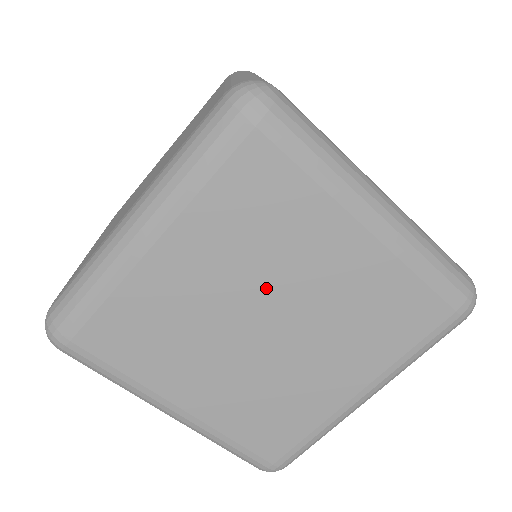
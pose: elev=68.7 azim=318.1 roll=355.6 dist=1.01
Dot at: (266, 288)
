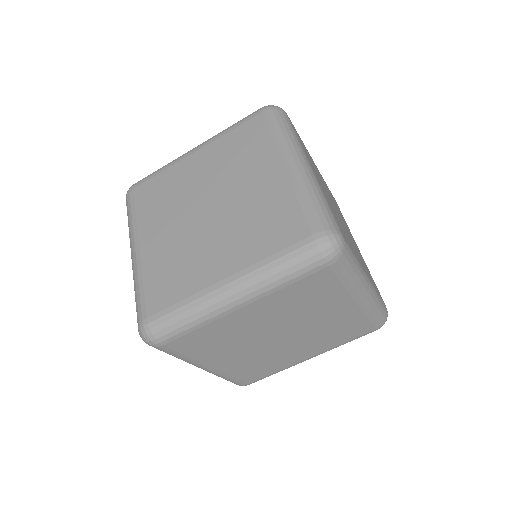
Dot at: (291, 323)
